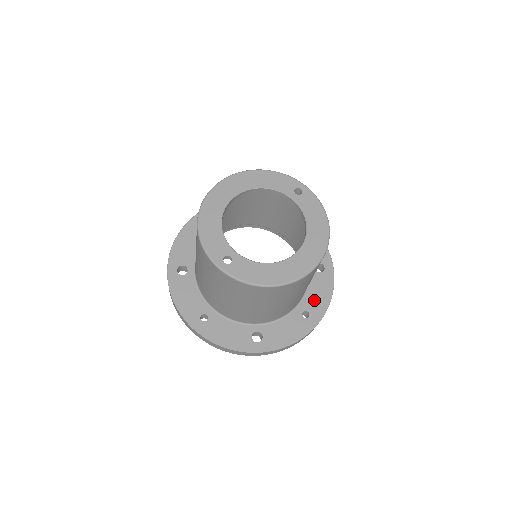
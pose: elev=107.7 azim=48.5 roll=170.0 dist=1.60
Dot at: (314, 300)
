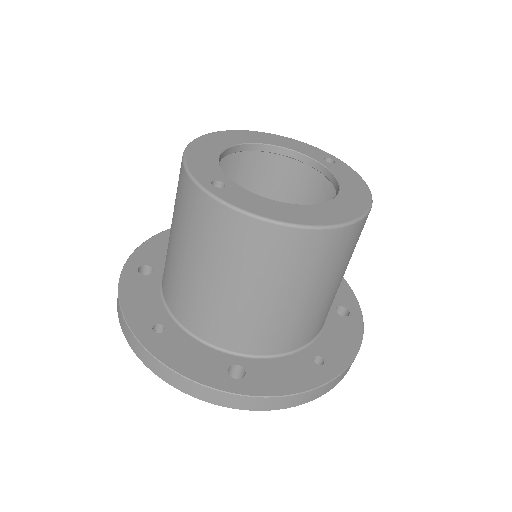
Dot at: (333, 345)
